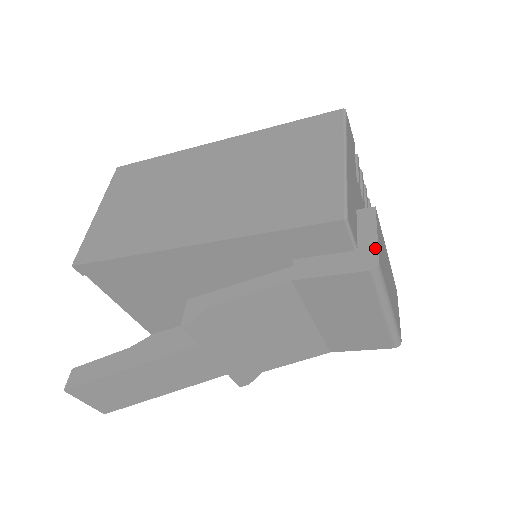
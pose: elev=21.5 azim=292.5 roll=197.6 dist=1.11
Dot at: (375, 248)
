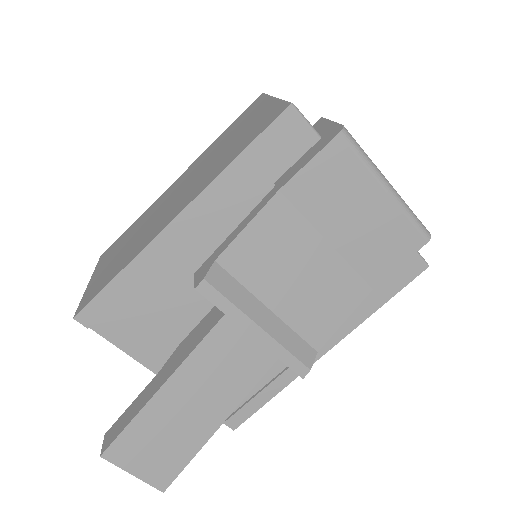
Dot at: (335, 125)
